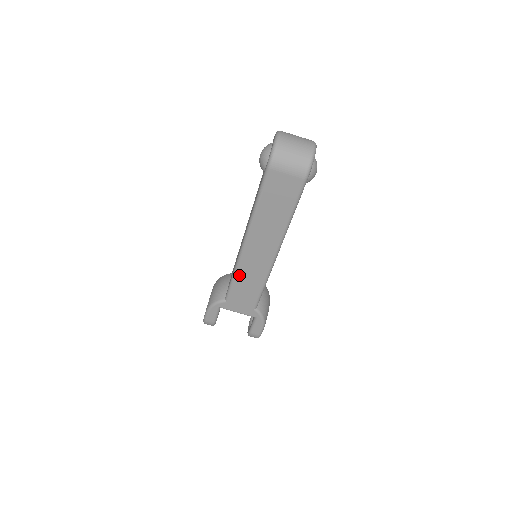
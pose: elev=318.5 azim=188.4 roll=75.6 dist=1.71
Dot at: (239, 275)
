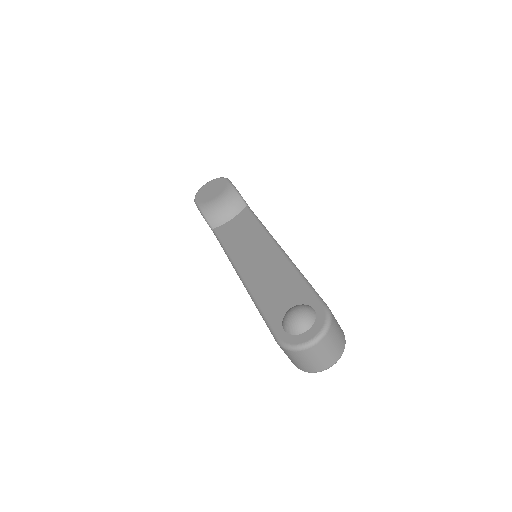
Dot at: occluded
